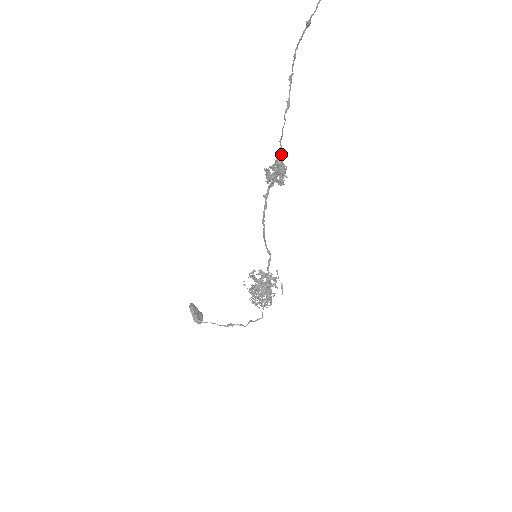
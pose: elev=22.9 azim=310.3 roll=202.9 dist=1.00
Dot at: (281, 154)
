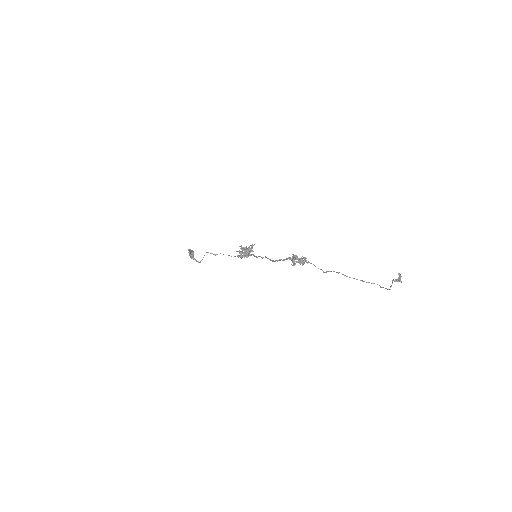
Dot at: (306, 261)
